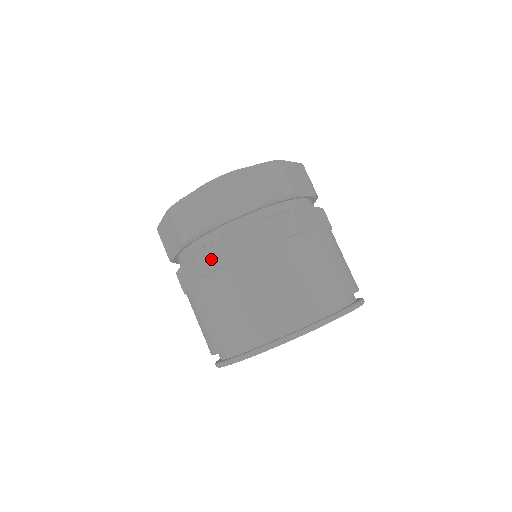
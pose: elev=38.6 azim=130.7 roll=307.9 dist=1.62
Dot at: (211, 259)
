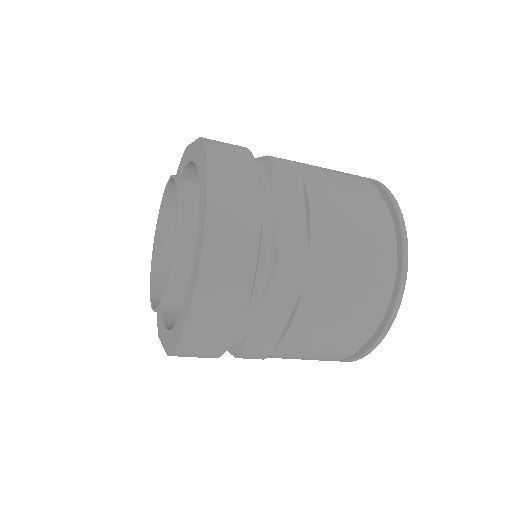
Dot at: (258, 355)
